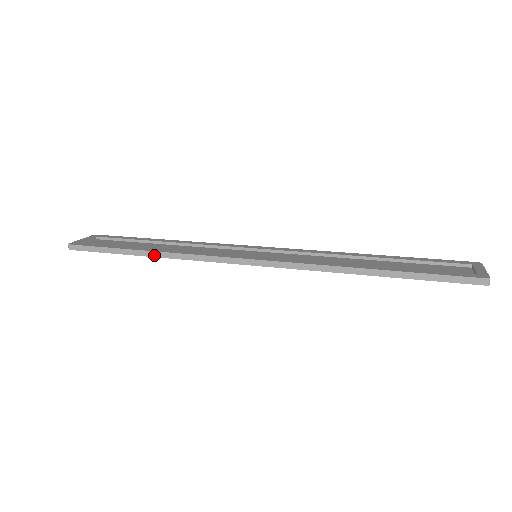
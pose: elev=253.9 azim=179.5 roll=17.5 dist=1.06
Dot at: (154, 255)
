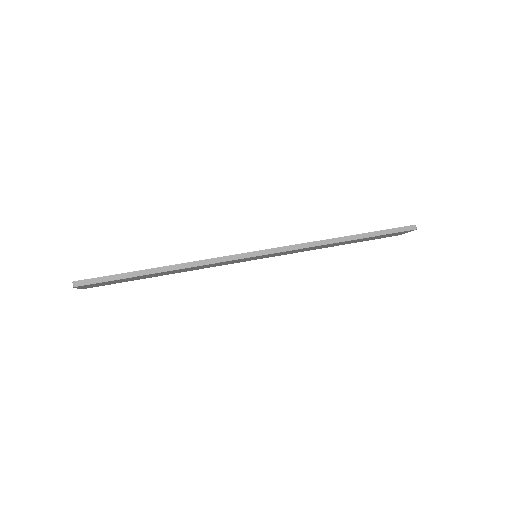
Dot at: (173, 268)
